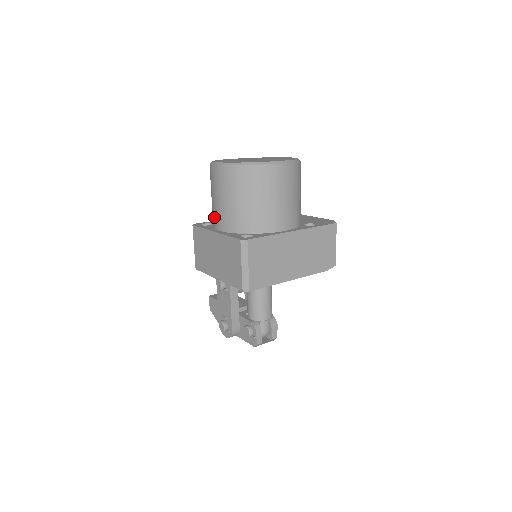
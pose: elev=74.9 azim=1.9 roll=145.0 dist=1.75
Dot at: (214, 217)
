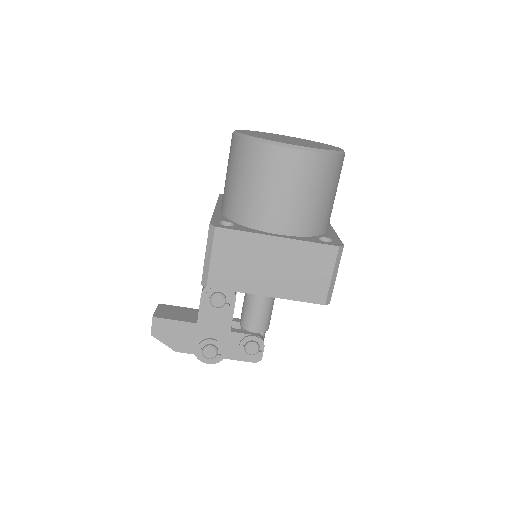
Dot at: (266, 216)
